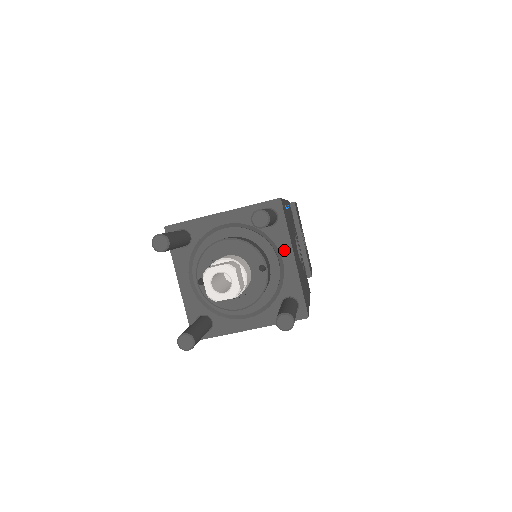
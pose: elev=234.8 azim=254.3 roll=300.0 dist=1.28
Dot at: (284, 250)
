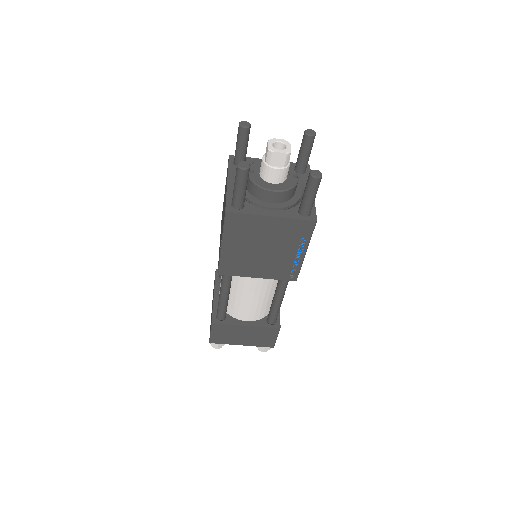
Dot at: occluded
